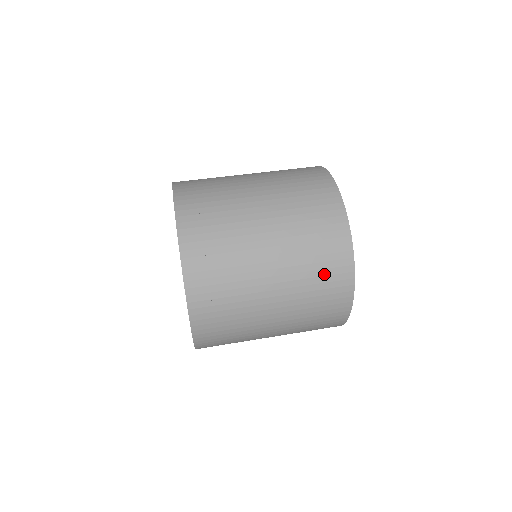
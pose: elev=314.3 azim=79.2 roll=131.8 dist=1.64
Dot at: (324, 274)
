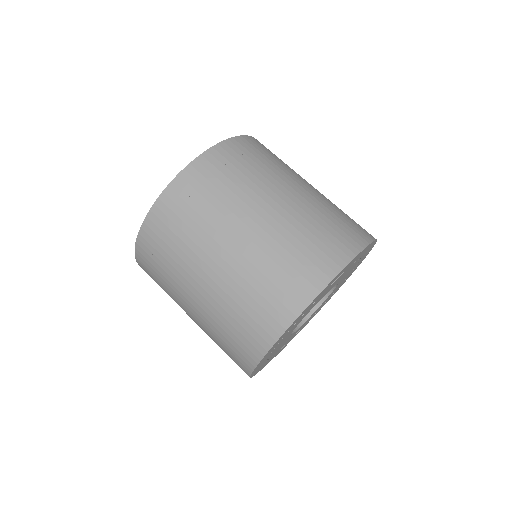
Dot at: (283, 278)
